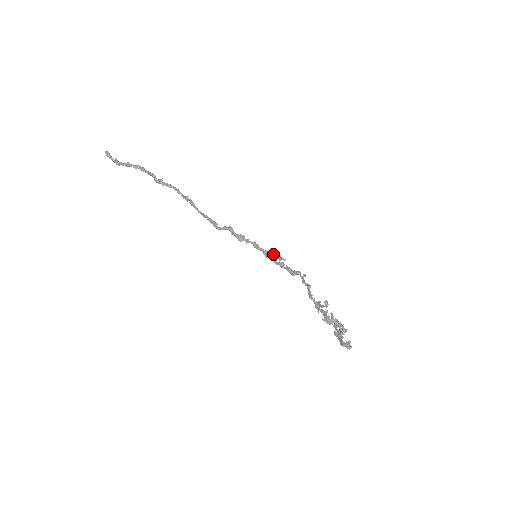
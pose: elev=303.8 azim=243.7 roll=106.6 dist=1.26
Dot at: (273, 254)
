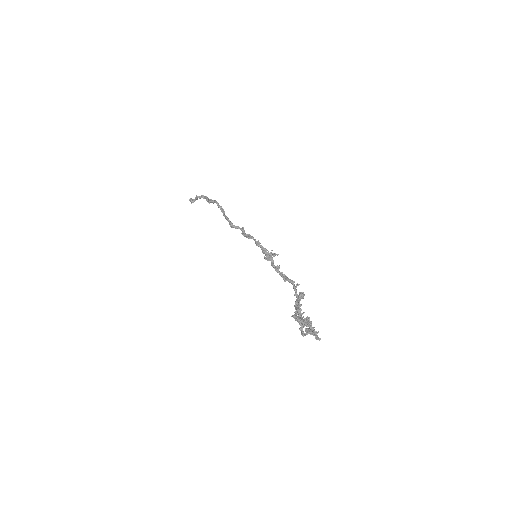
Dot at: (270, 253)
